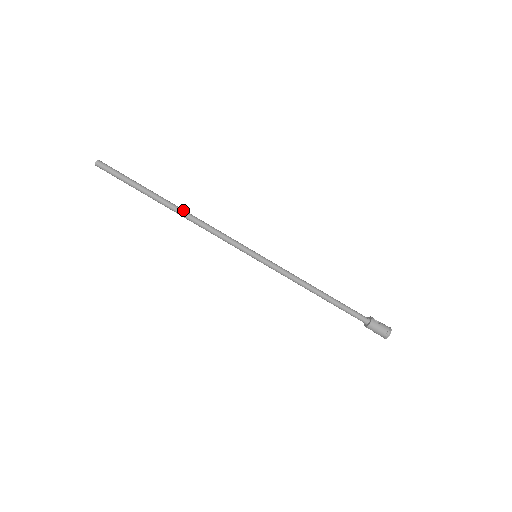
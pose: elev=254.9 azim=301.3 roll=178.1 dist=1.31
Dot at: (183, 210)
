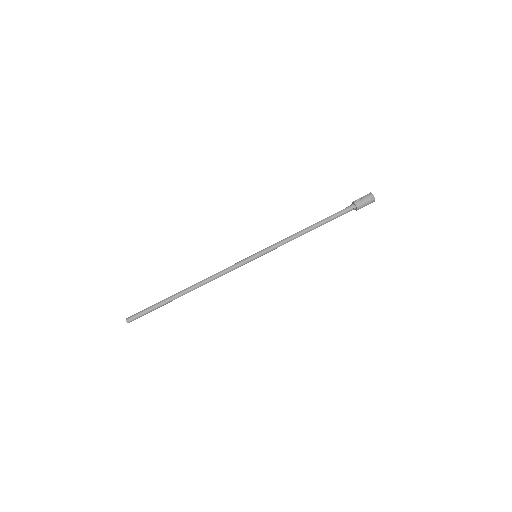
Dot at: (193, 286)
